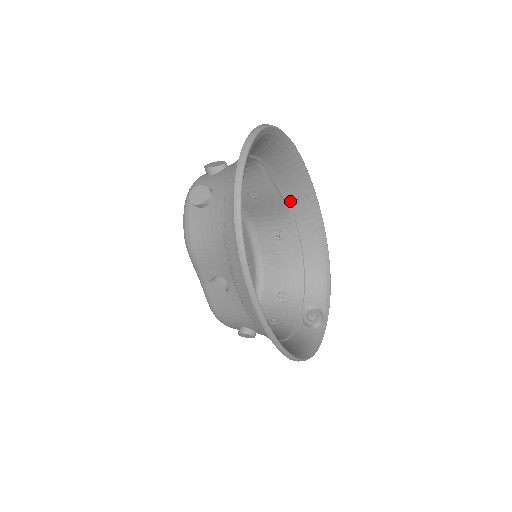
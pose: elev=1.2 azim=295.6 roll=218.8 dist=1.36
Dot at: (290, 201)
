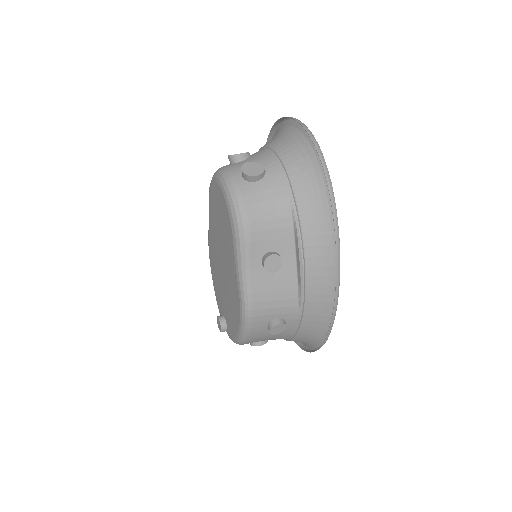
Dot at: occluded
